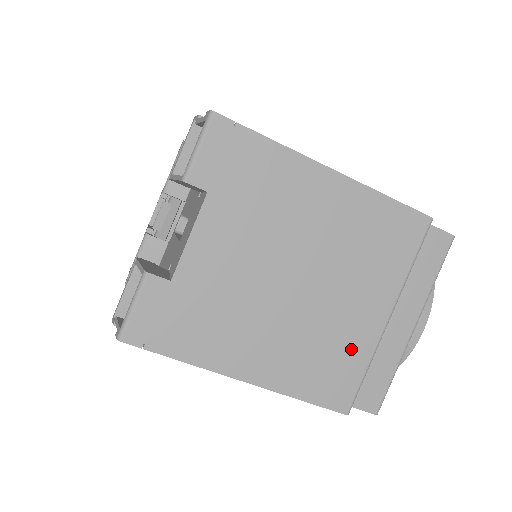
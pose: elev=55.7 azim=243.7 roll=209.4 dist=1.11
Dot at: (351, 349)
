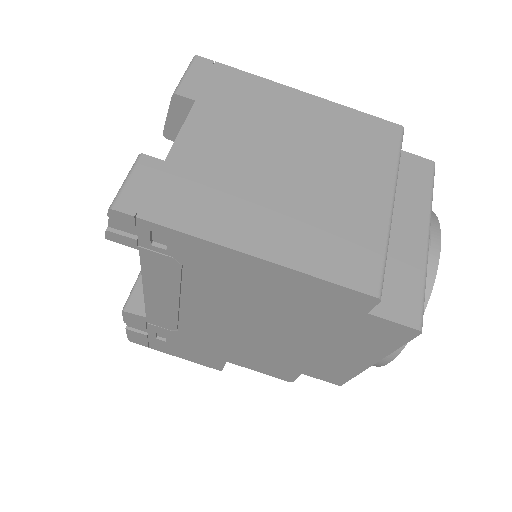
Dot at: (361, 228)
